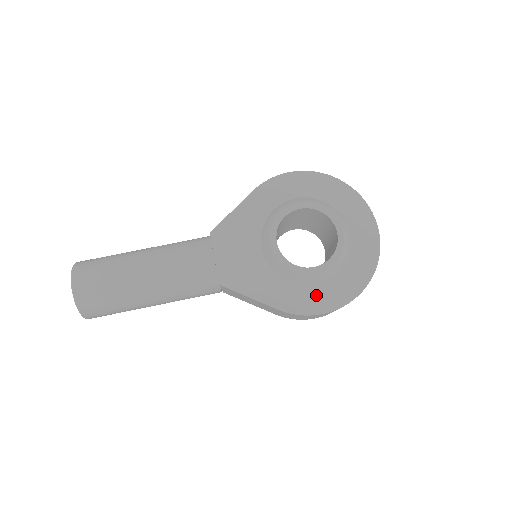
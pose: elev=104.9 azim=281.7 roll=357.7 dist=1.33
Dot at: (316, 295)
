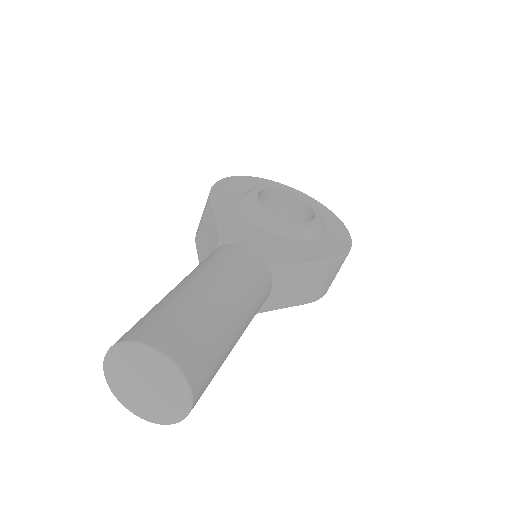
Dot at: (333, 241)
